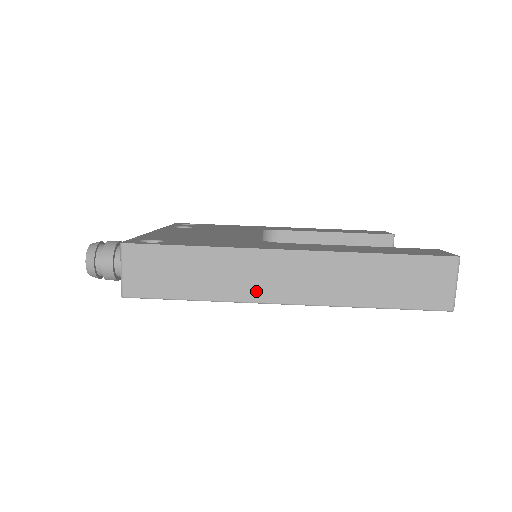
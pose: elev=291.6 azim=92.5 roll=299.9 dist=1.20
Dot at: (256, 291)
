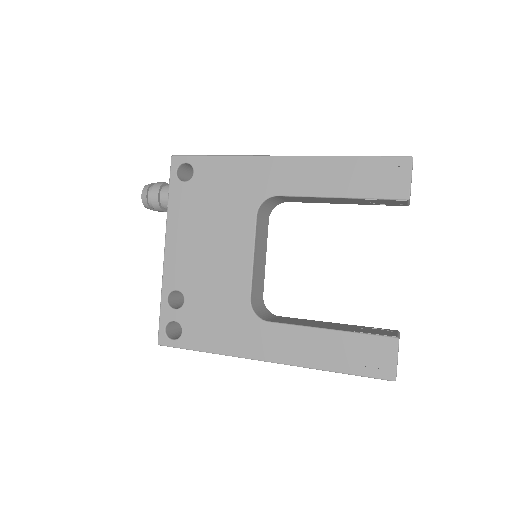
Dot at: occluded
